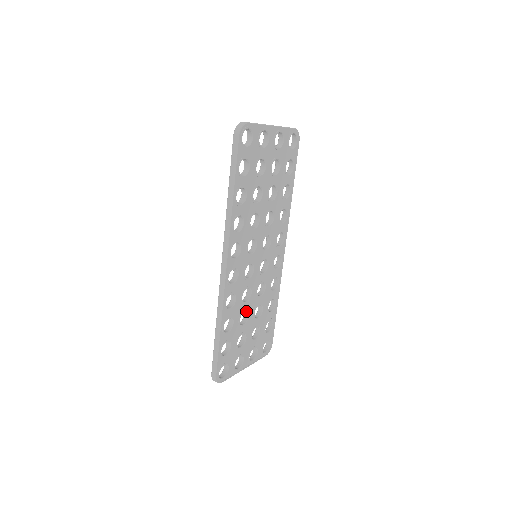
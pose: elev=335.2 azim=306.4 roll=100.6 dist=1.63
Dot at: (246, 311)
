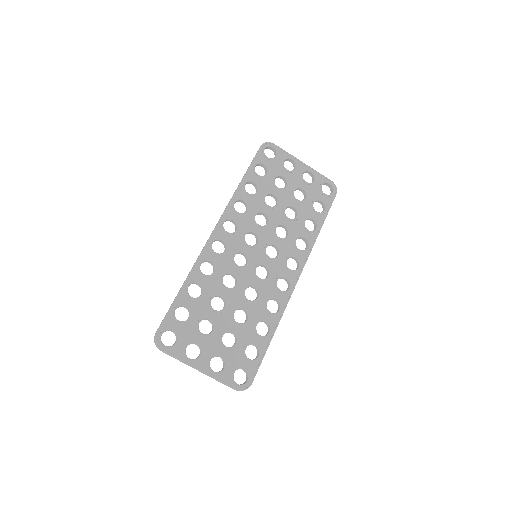
Dot at: (224, 299)
